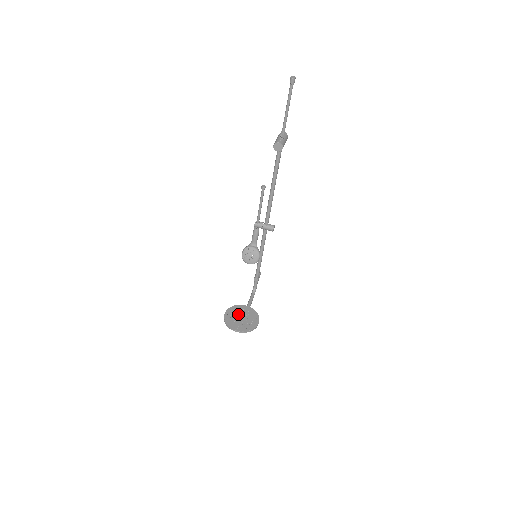
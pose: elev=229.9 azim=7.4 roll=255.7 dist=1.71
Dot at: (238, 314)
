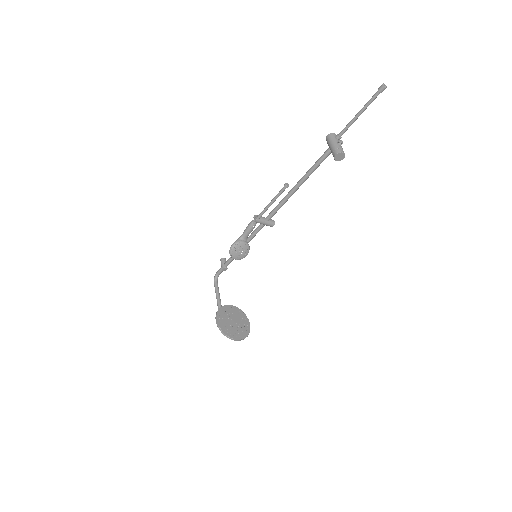
Dot at: (229, 318)
